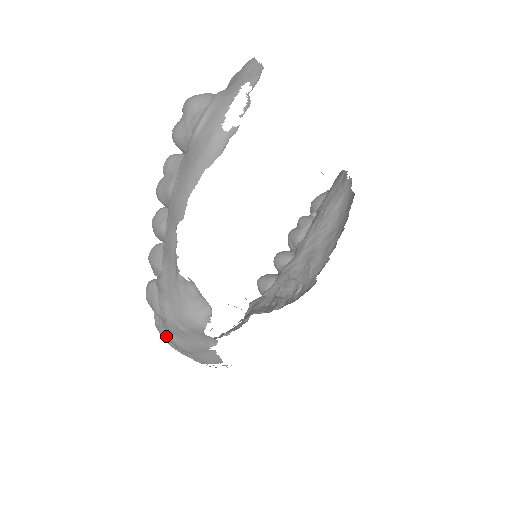
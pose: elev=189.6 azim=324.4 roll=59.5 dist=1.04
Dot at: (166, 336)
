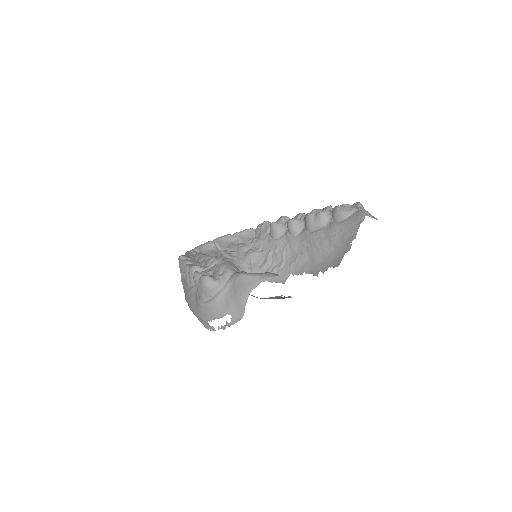
Dot at: occluded
